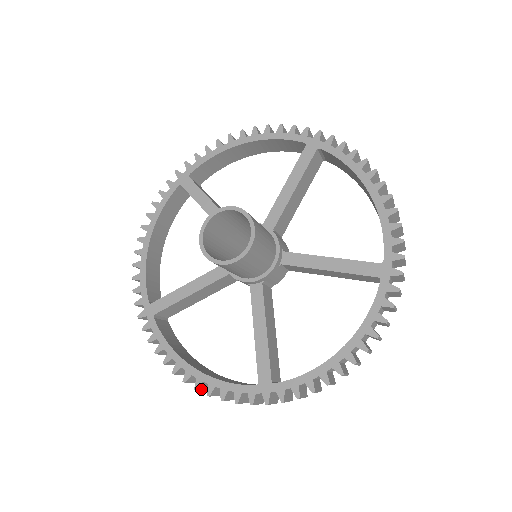
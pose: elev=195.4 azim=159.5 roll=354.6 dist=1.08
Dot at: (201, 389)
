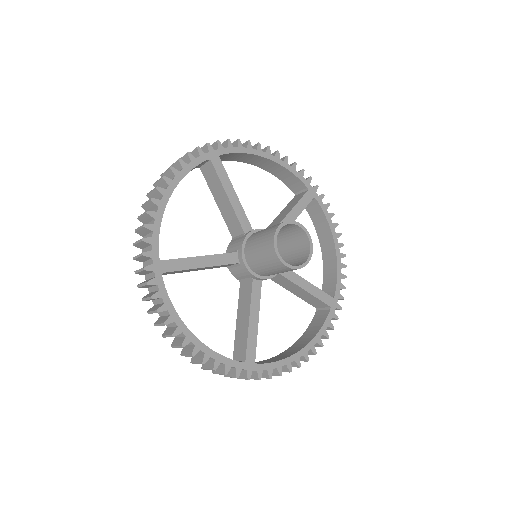
Dot at: (190, 356)
